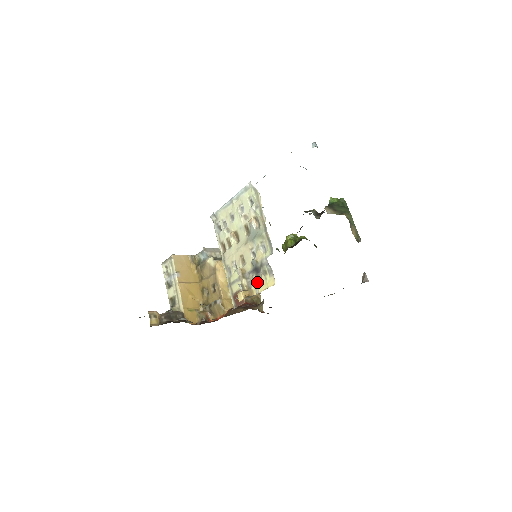
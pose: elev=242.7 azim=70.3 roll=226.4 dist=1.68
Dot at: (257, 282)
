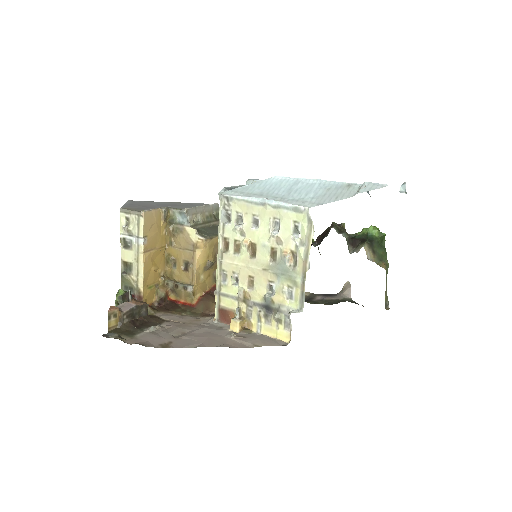
Dot at: (263, 321)
